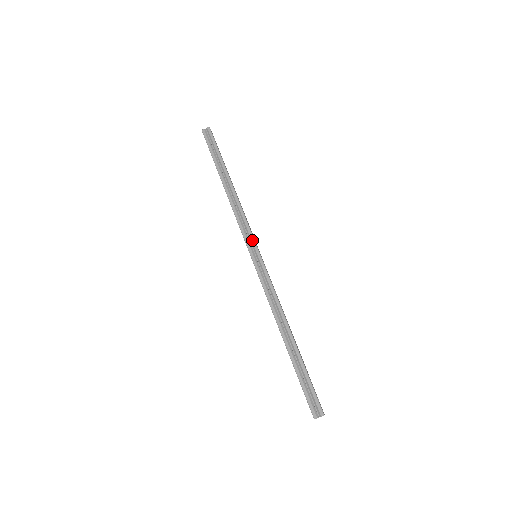
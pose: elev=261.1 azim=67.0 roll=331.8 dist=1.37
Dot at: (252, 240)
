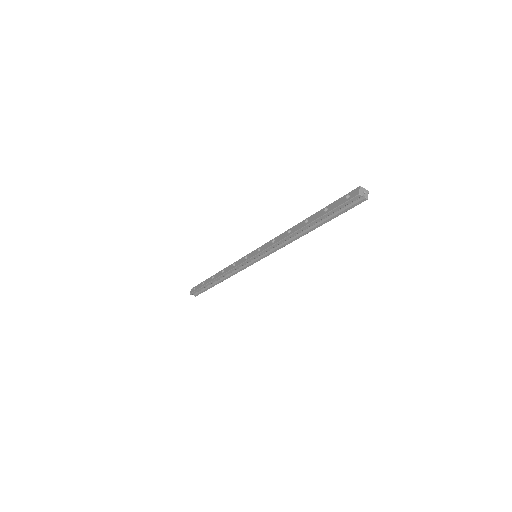
Dot at: (265, 256)
